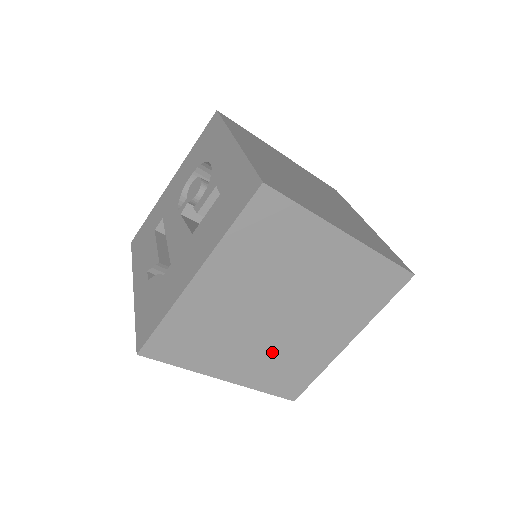
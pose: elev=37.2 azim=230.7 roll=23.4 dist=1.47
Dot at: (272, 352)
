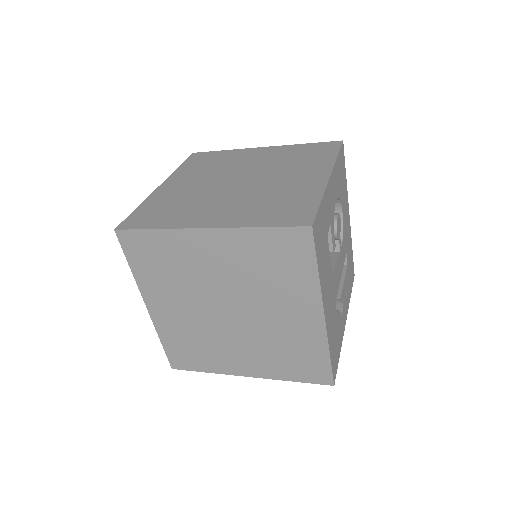
Dot at: (259, 345)
